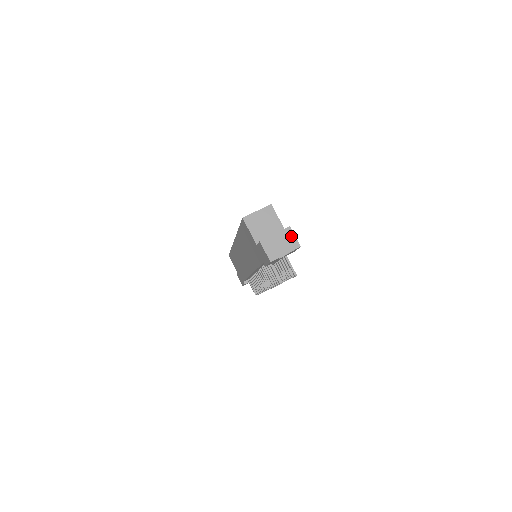
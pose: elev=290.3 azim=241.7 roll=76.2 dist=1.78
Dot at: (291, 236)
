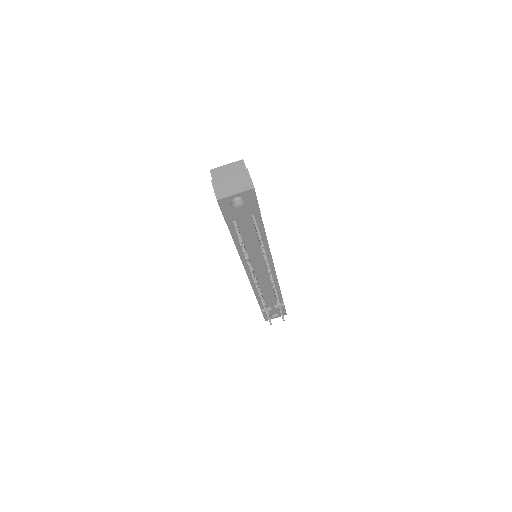
Dot at: (246, 177)
